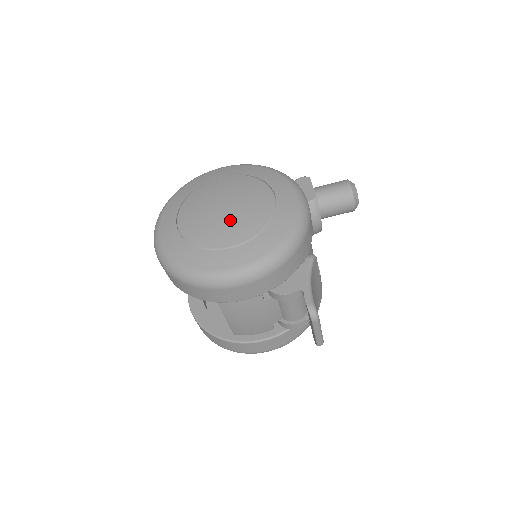
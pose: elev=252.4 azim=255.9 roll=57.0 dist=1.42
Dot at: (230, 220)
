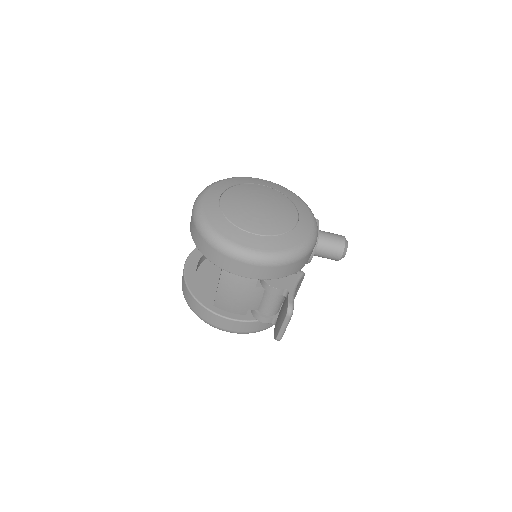
Dot at: (262, 216)
